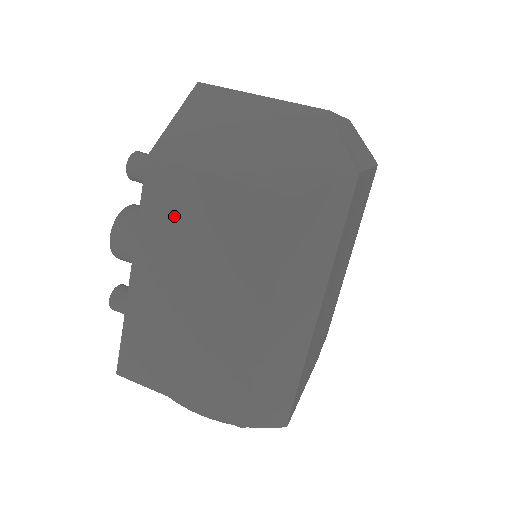
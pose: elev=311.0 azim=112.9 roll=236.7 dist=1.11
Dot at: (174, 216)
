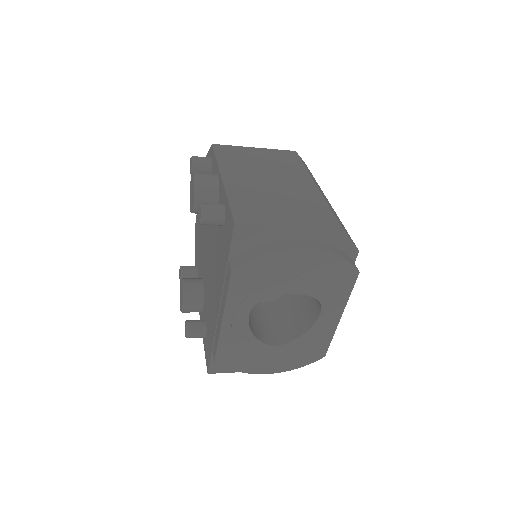
Dot at: (238, 158)
